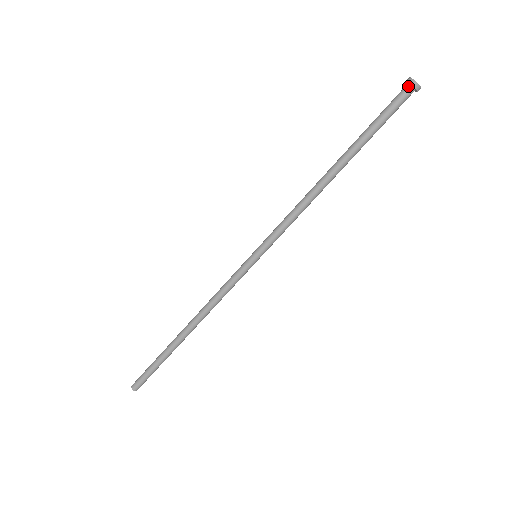
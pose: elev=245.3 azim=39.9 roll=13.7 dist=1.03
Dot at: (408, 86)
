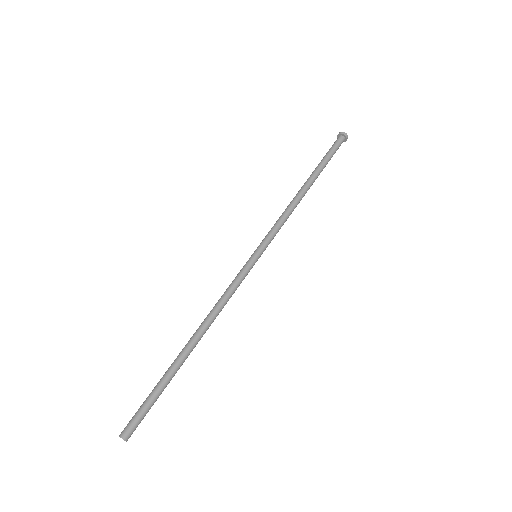
Dot at: (338, 138)
